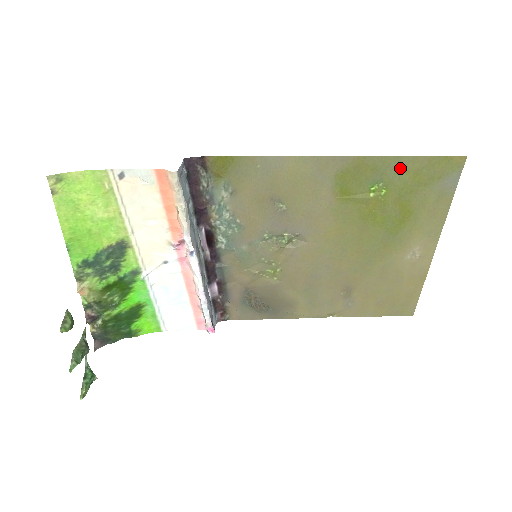
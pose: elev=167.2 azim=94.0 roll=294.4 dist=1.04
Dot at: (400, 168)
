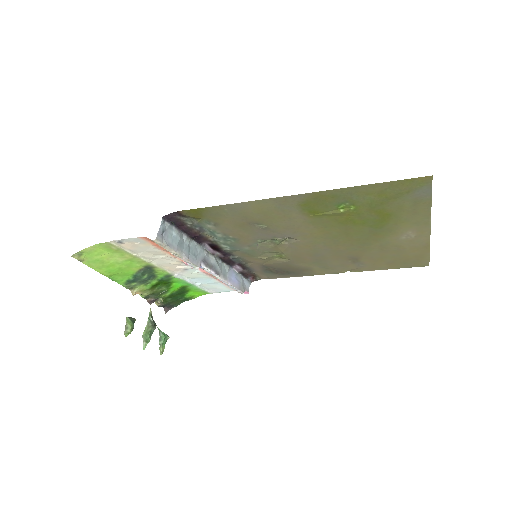
Dot at: (361, 192)
